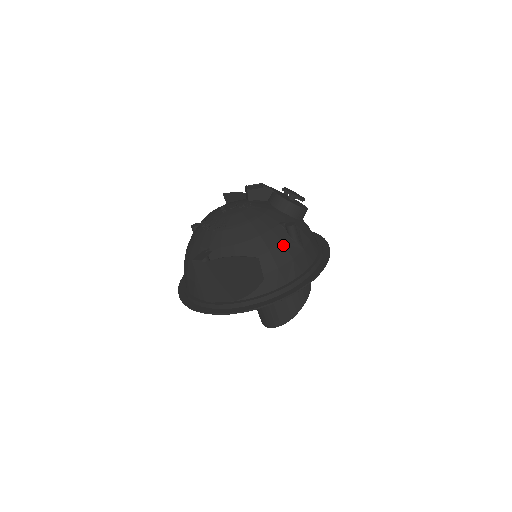
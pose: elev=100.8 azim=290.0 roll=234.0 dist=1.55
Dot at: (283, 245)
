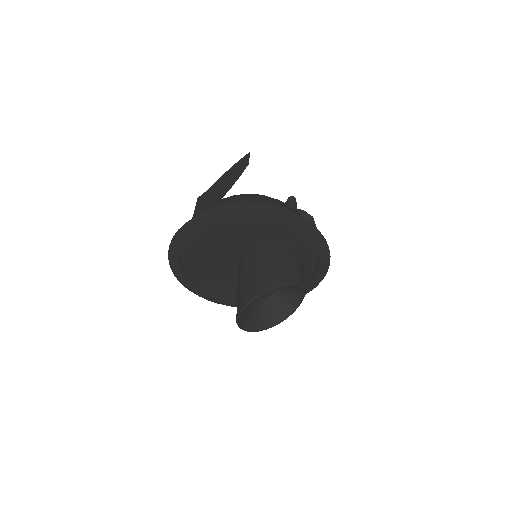
Dot at: (279, 201)
